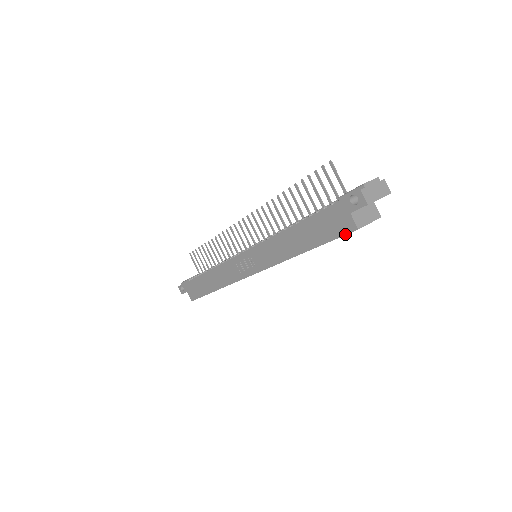
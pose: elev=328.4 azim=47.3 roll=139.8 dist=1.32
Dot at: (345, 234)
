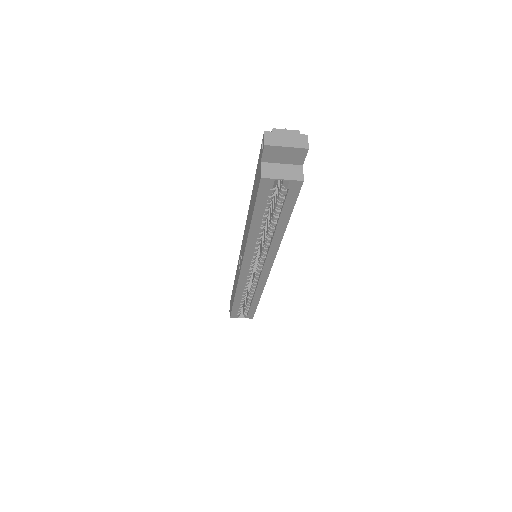
Dot at: (258, 188)
